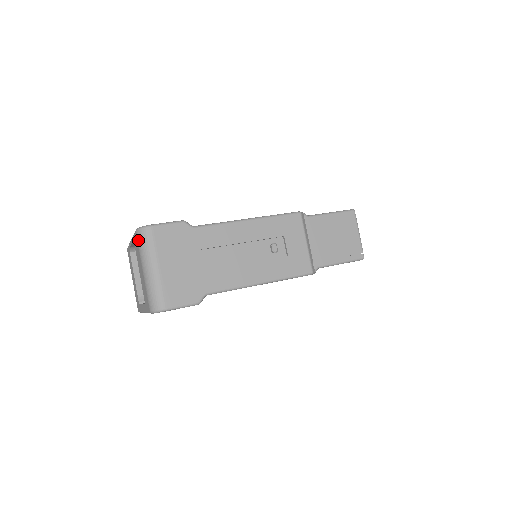
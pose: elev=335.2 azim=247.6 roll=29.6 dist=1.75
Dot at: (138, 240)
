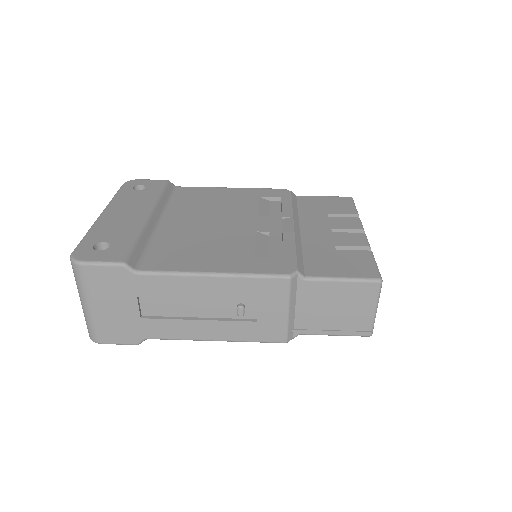
Dot at: (72, 268)
